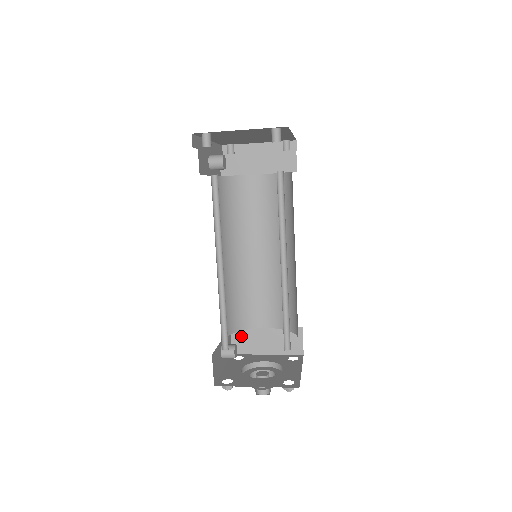
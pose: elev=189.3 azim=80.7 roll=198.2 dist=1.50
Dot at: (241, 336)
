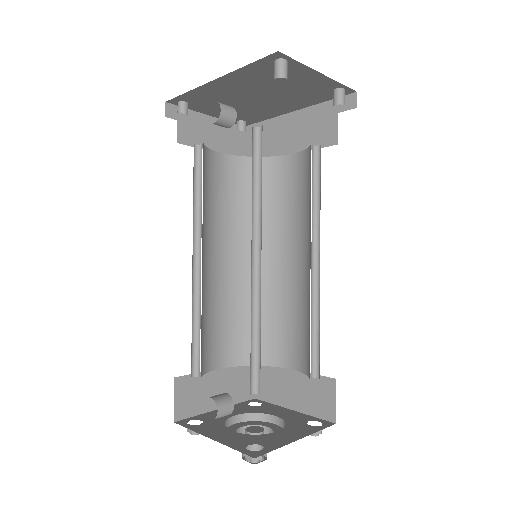
Dot at: (188, 388)
